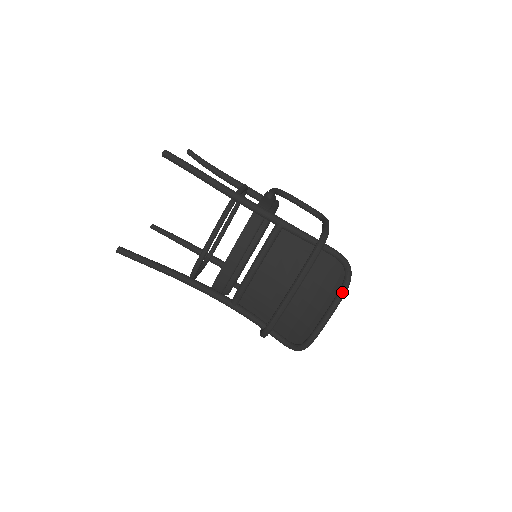
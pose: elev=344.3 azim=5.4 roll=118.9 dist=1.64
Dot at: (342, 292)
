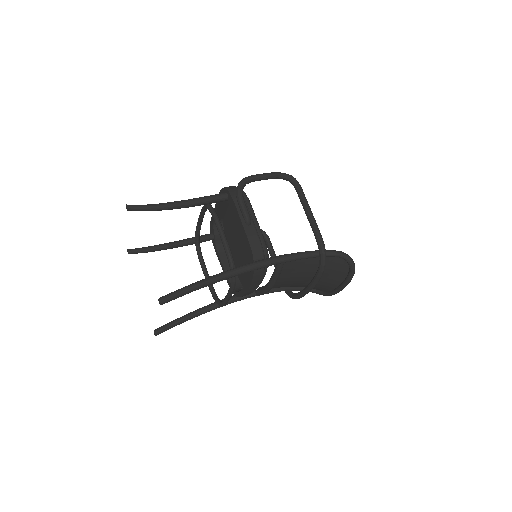
Dot at: (351, 278)
